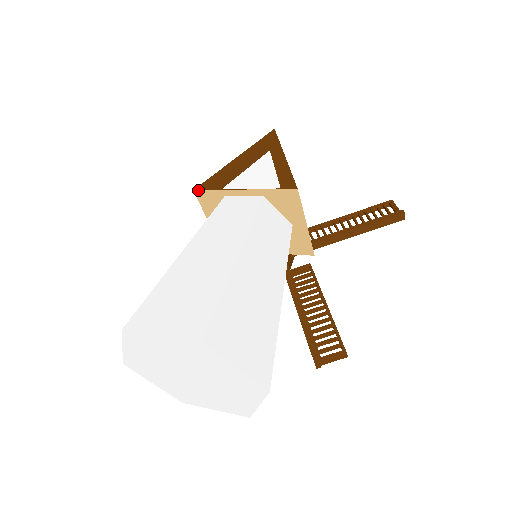
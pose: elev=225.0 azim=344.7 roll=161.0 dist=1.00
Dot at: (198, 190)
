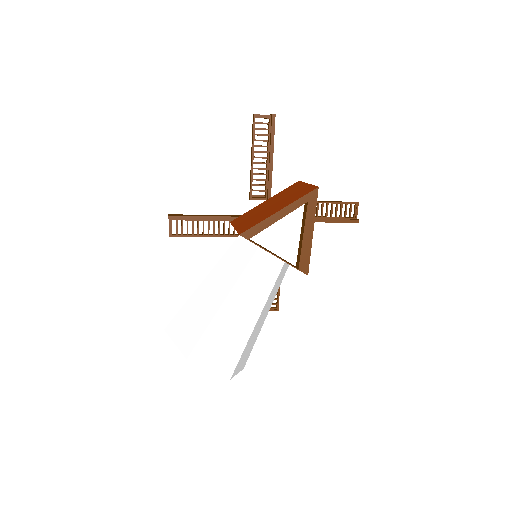
Dot at: occluded
